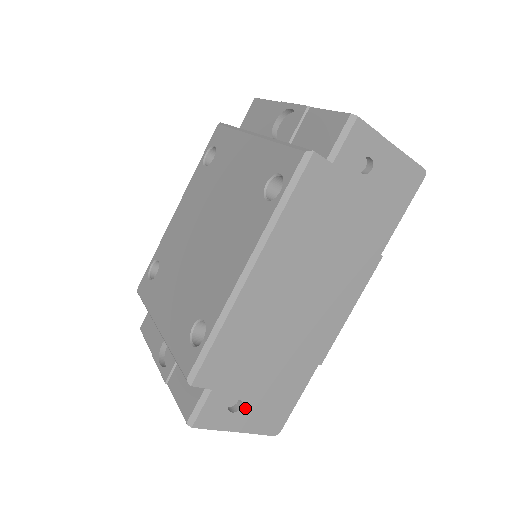
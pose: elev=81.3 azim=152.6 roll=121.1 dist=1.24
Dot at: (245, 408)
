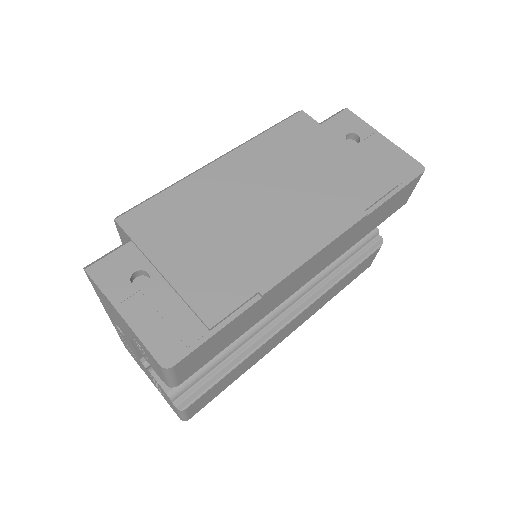
Dot at: (148, 290)
